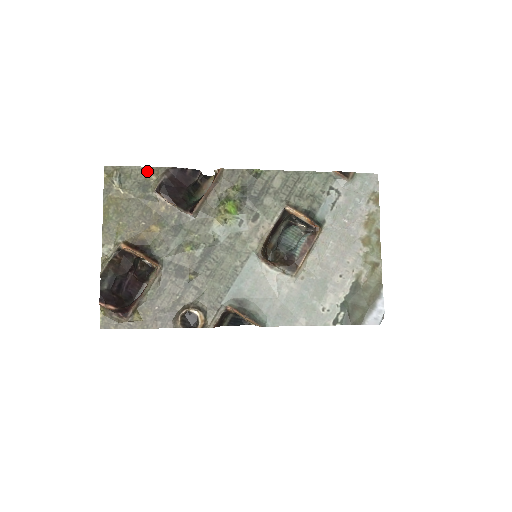
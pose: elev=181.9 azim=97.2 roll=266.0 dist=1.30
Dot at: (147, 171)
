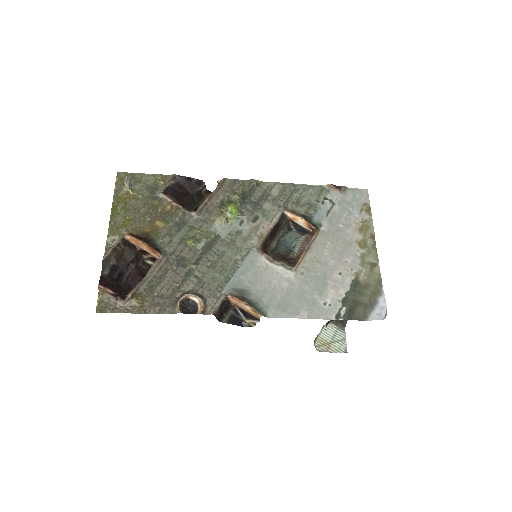
Dot at: (156, 177)
